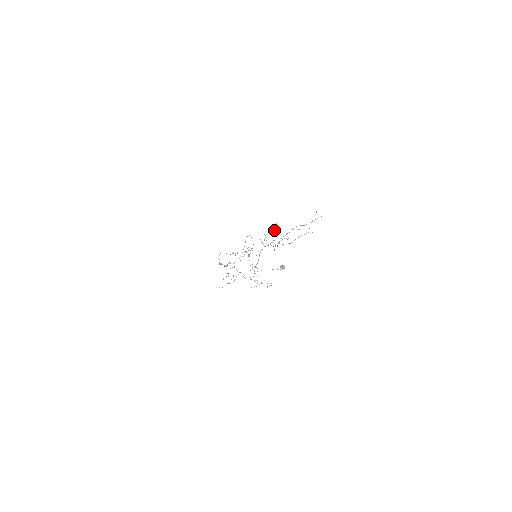
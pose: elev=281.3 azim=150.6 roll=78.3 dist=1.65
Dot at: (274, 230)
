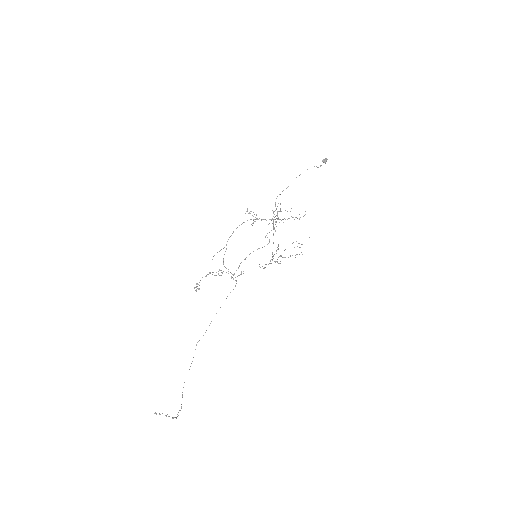
Dot at: (280, 211)
